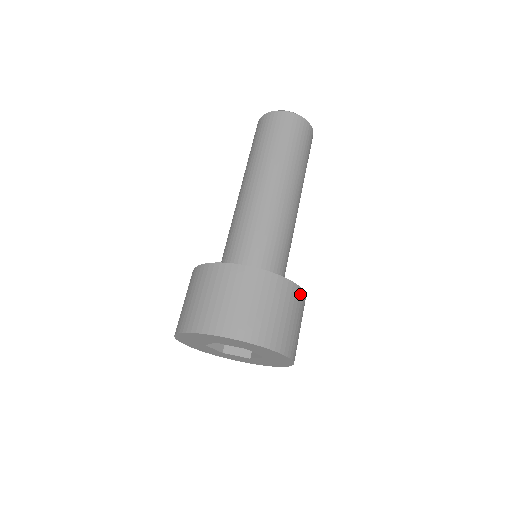
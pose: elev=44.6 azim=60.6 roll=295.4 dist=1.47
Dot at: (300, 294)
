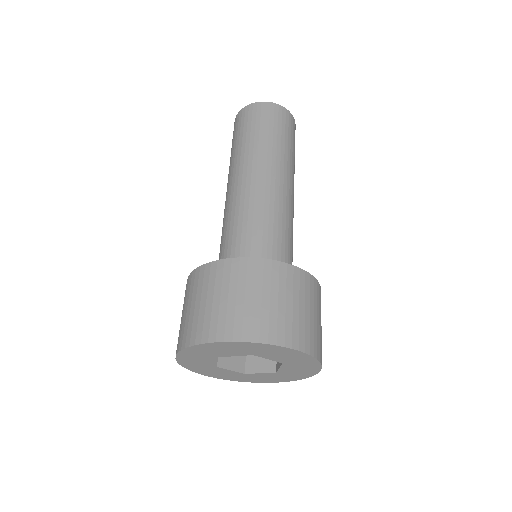
Dot at: occluded
